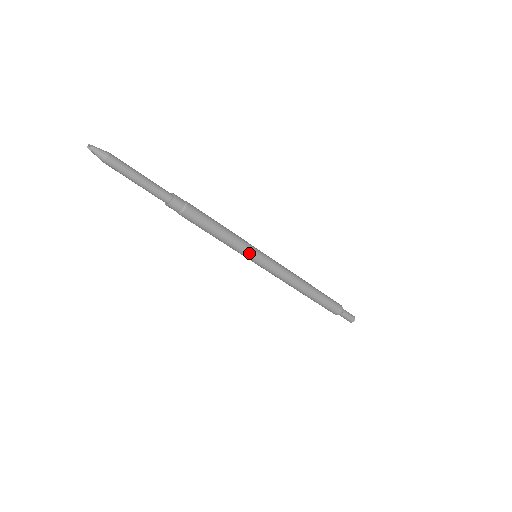
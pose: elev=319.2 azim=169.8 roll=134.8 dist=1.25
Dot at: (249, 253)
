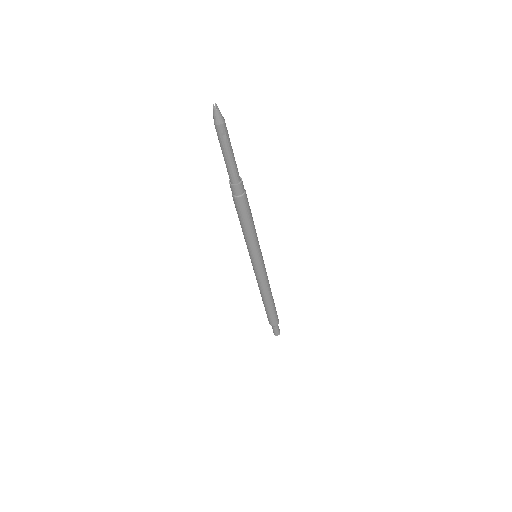
Dot at: occluded
